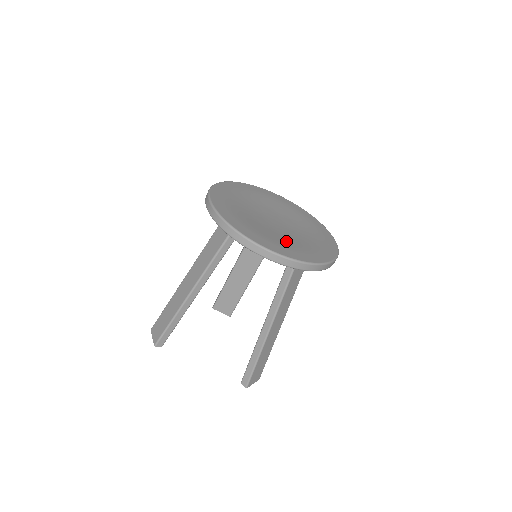
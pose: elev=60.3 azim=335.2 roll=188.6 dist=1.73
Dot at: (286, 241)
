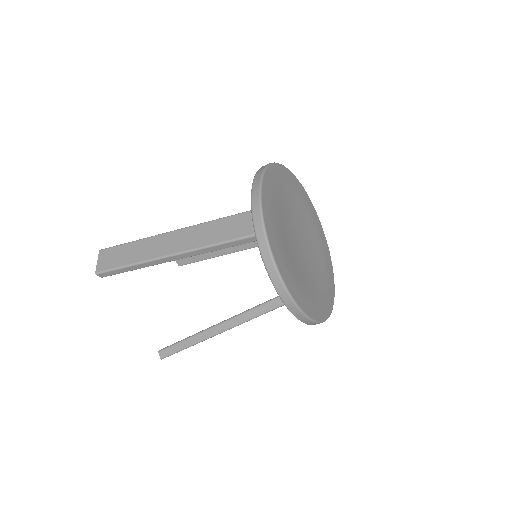
Dot at: (303, 279)
